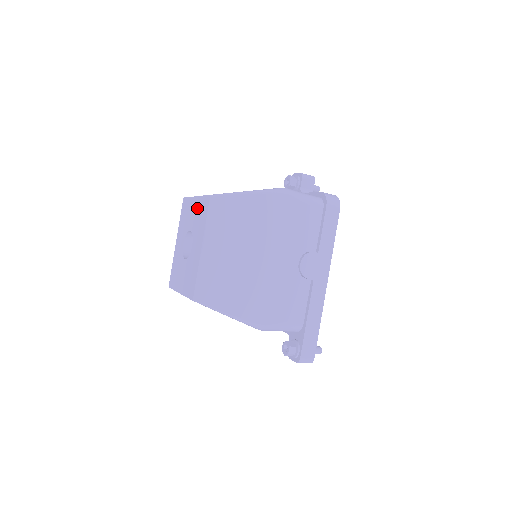
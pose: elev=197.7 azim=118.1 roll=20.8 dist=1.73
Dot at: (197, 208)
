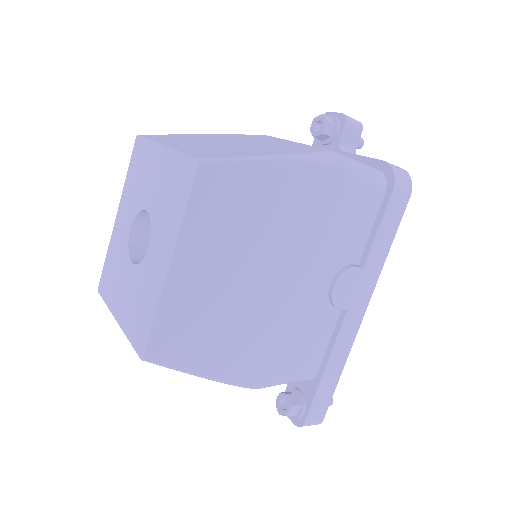
Dot at: (165, 172)
